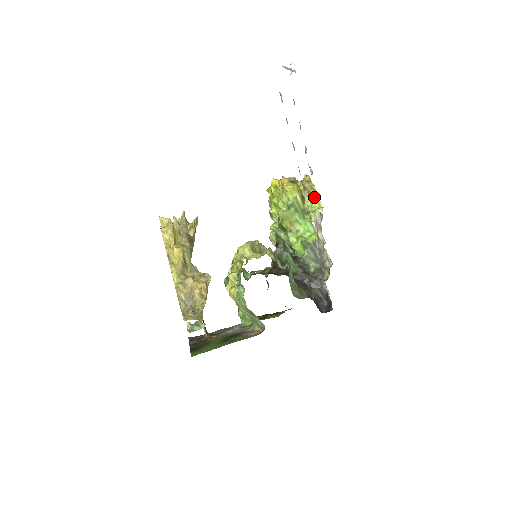
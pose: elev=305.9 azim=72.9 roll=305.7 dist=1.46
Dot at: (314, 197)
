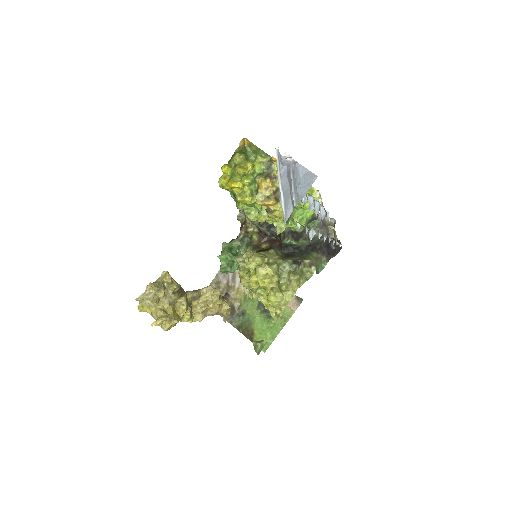
Dot at: occluded
